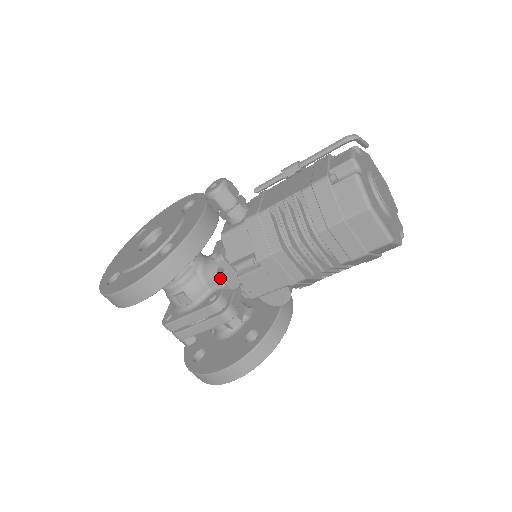
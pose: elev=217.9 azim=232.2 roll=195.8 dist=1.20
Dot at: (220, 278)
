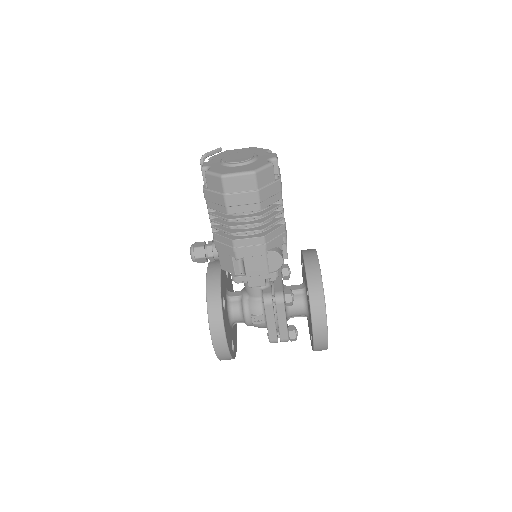
Dot at: occluded
